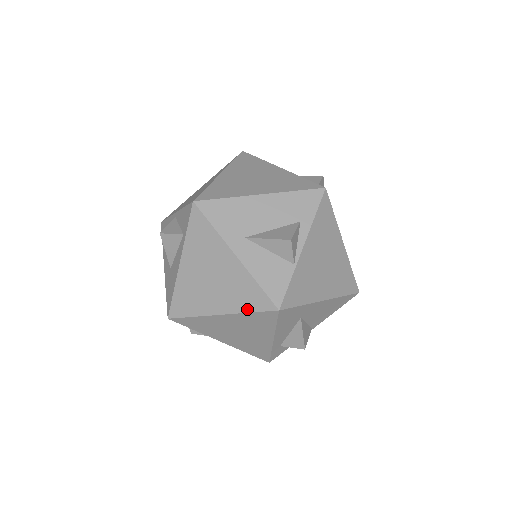
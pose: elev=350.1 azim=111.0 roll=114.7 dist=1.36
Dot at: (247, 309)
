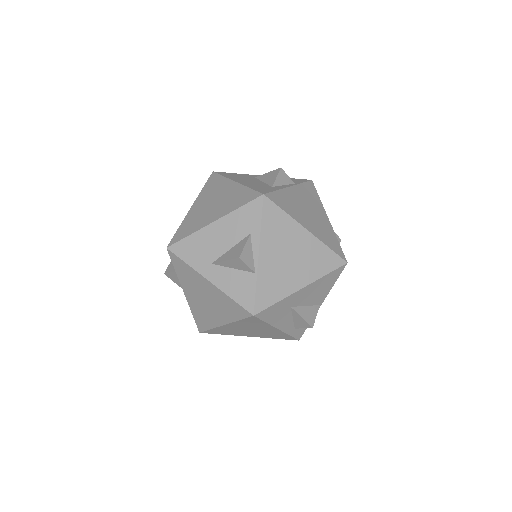
Dot at: (236, 318)
